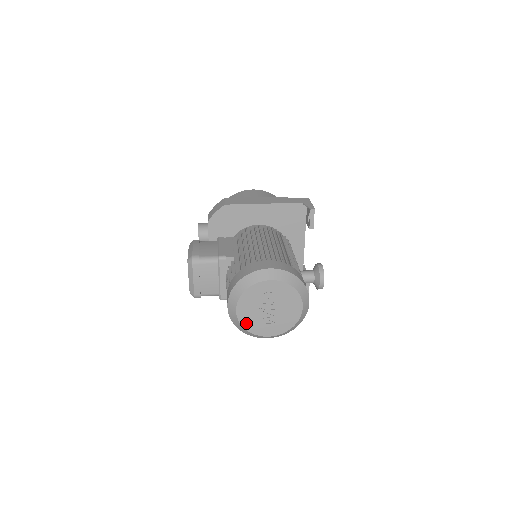
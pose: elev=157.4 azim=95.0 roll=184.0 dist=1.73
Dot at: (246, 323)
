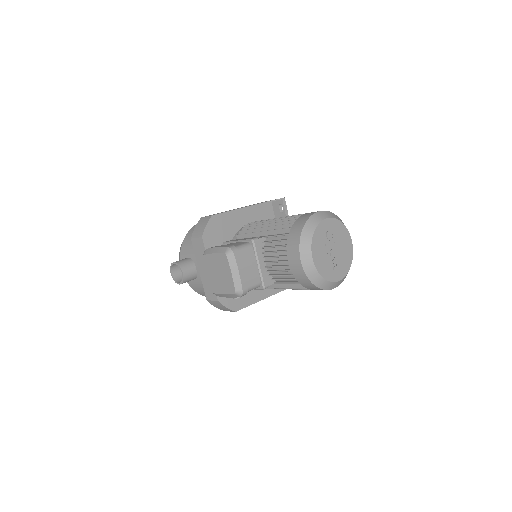
Dot at: (322, 270)
